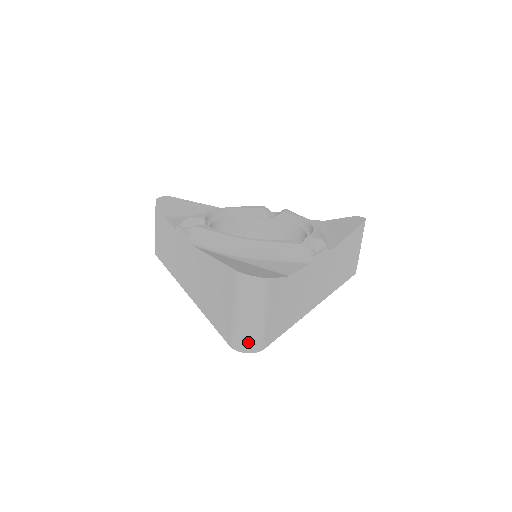
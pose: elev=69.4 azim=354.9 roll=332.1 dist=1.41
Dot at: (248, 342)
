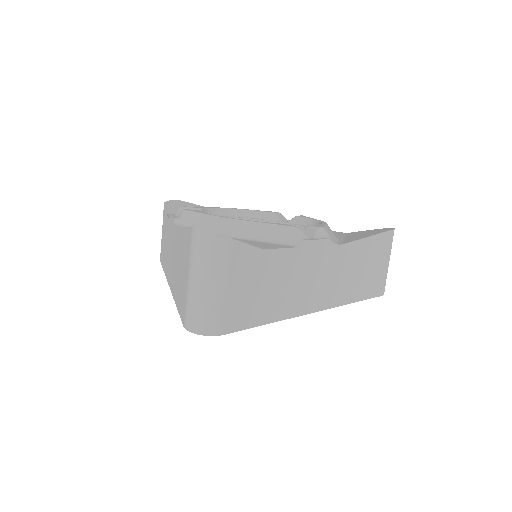
Dot at: (202, 320)
